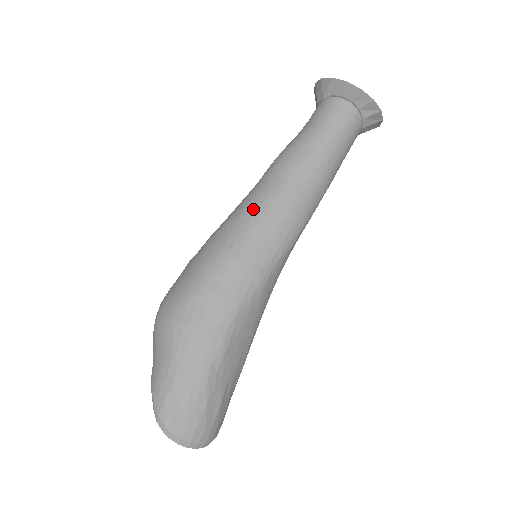
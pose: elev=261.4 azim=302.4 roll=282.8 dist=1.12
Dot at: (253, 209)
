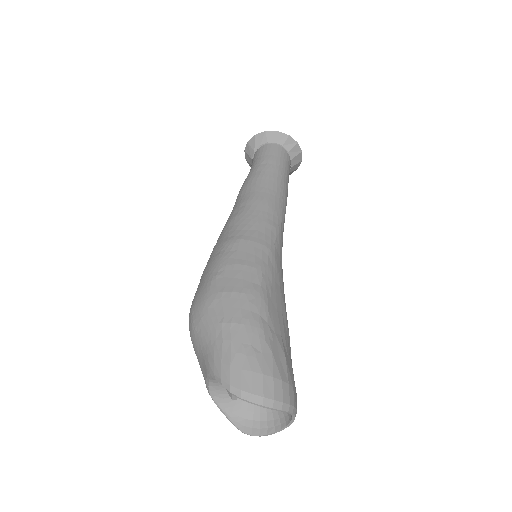
Dot at: (238, 213)
